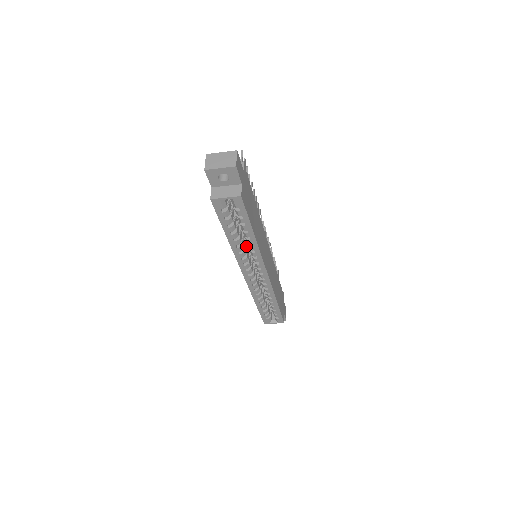
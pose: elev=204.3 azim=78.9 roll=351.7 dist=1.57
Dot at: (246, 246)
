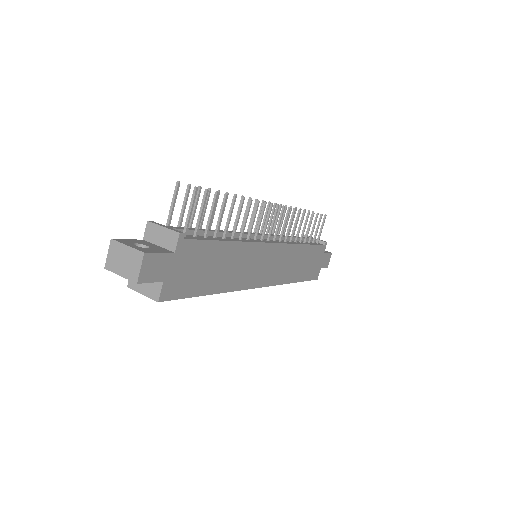
Dot at: occluded
